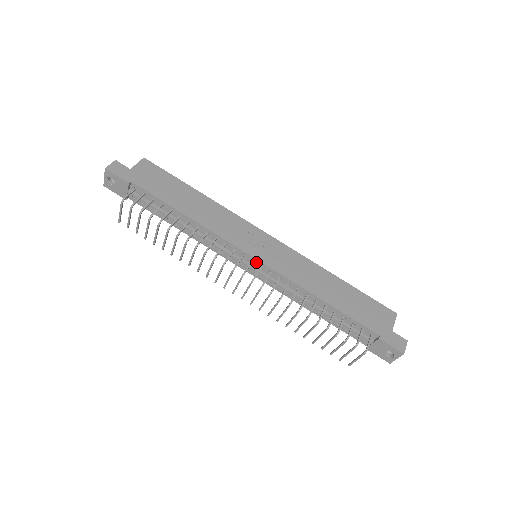
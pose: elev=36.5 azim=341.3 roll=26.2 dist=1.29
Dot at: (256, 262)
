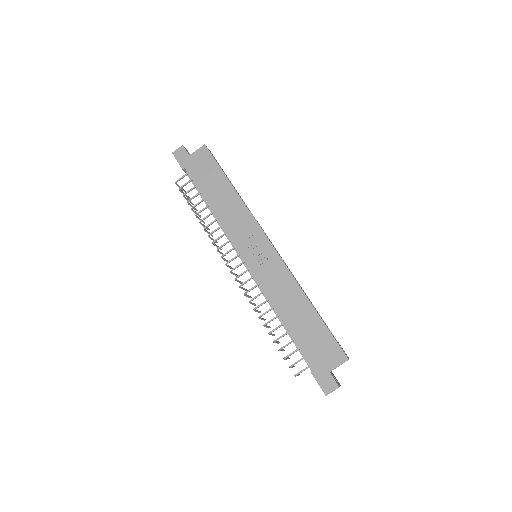
Dot at: (246, 264)
